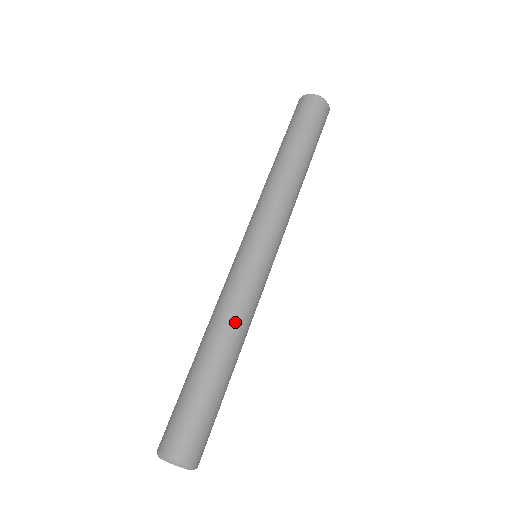
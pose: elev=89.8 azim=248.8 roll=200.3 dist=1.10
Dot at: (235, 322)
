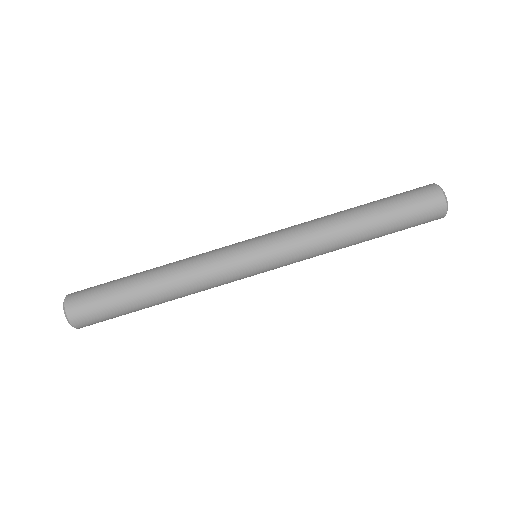
Dot at: (189, 287)
